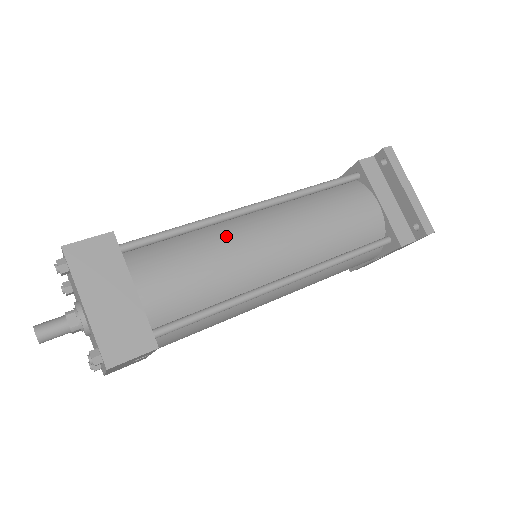
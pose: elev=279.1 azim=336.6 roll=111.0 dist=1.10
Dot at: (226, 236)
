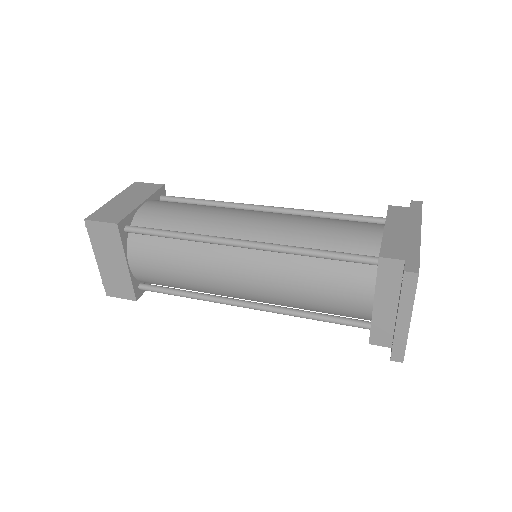
Dot at: (204, 259)
